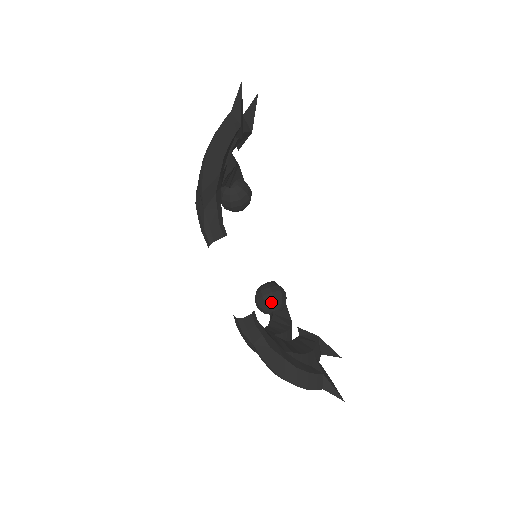
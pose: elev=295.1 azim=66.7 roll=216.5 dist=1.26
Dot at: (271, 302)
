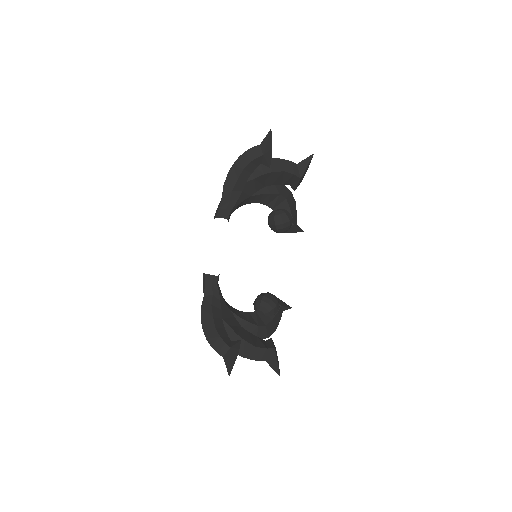
Dot at: (259, 302)
